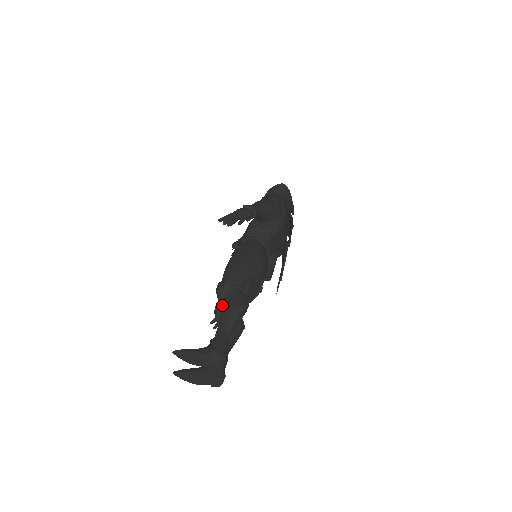
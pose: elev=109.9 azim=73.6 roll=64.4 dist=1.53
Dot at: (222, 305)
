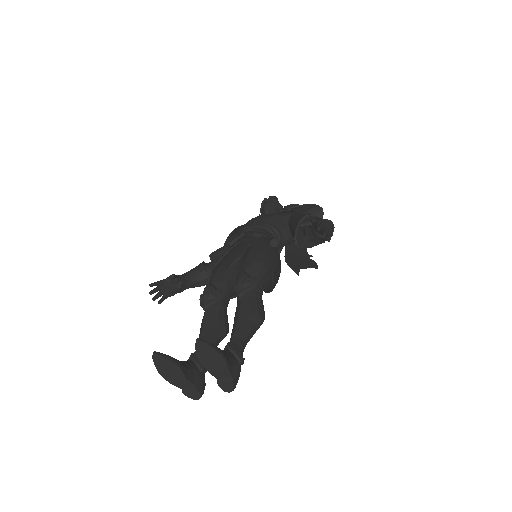
Dot at: (244, 304)
